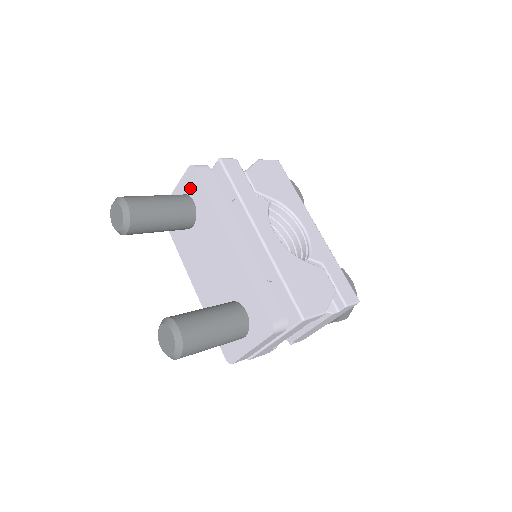
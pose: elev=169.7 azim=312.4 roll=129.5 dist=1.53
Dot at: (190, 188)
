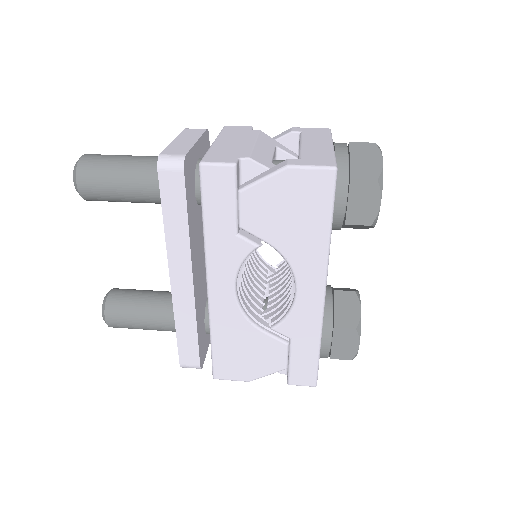
Dot at: occluded
